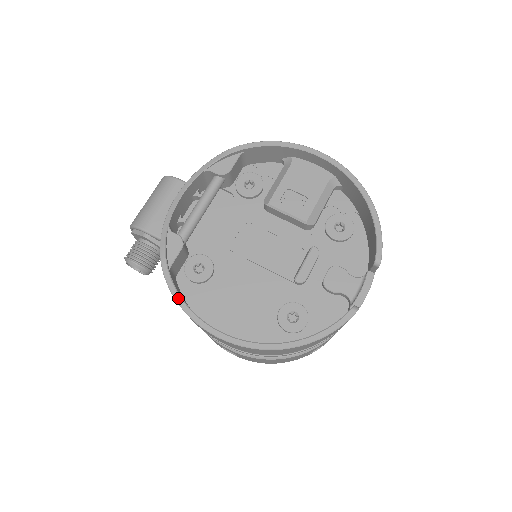
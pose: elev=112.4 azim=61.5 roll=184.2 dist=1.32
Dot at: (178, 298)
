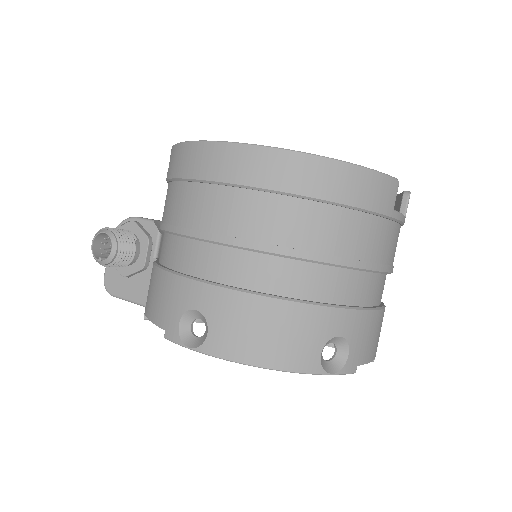
Dot at: occluded
